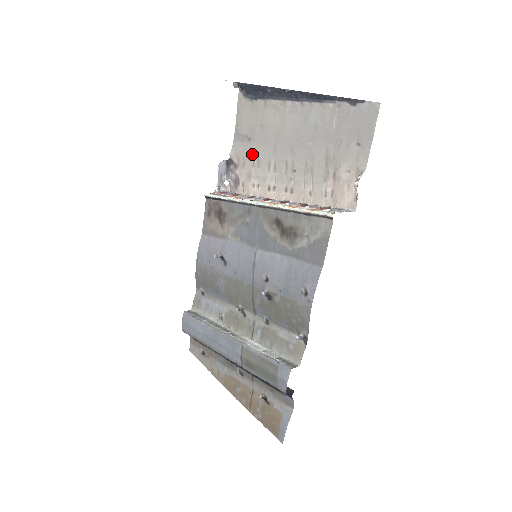
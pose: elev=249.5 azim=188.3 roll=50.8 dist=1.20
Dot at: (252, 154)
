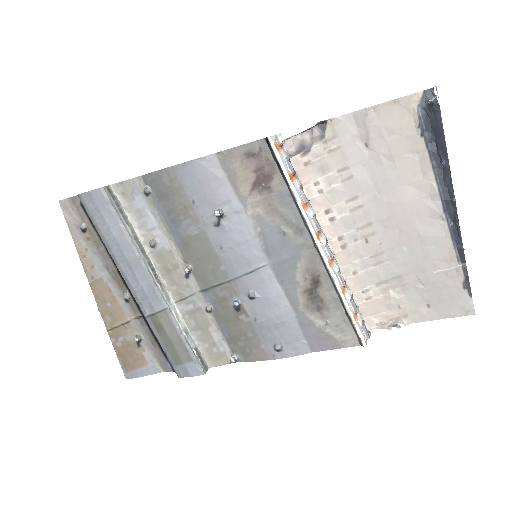
Dot at: (352, 162)
